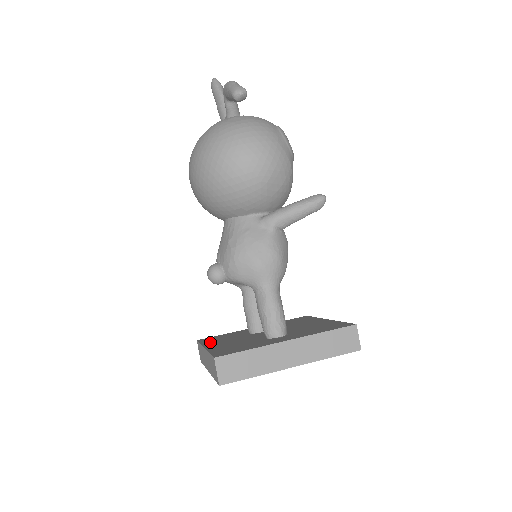
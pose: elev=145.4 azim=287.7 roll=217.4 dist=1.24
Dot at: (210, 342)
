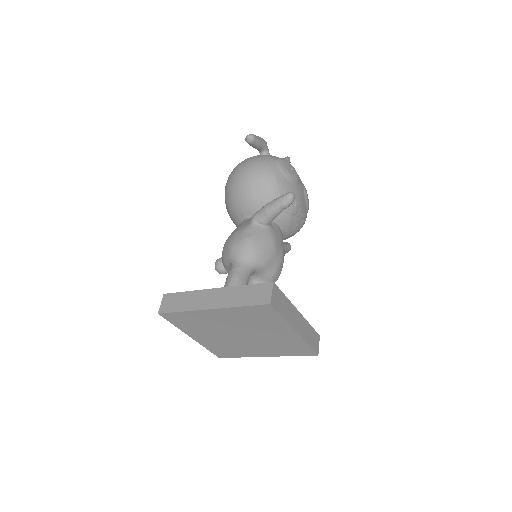
Dot at: occluded
